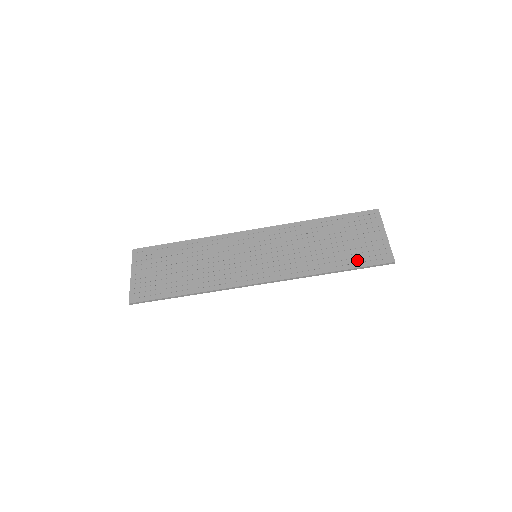
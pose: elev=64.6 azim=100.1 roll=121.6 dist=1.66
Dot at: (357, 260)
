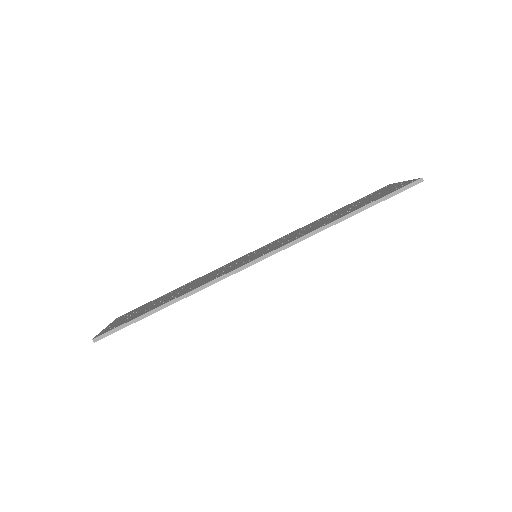
Dot at: (375, 199)
